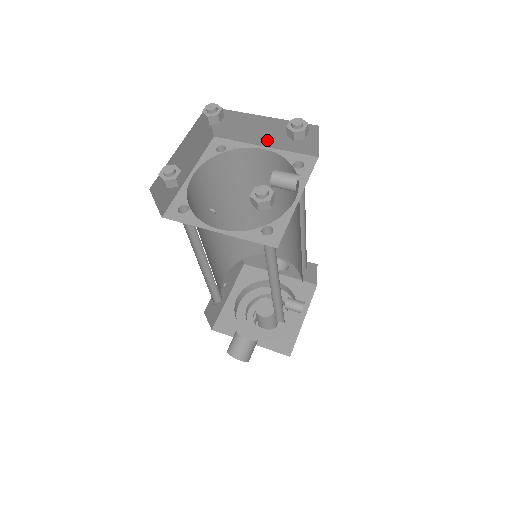
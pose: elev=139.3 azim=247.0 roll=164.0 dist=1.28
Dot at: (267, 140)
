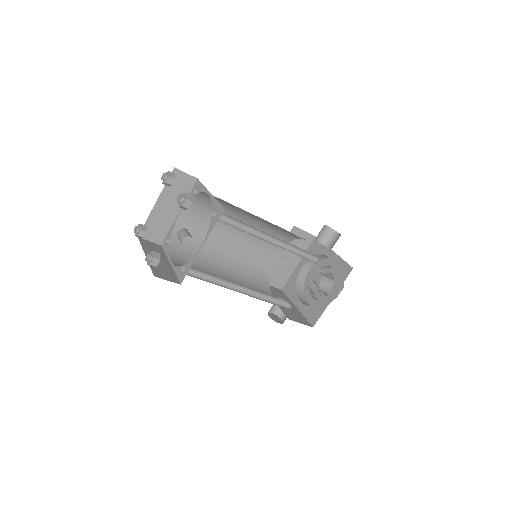
Dot at: occluded
